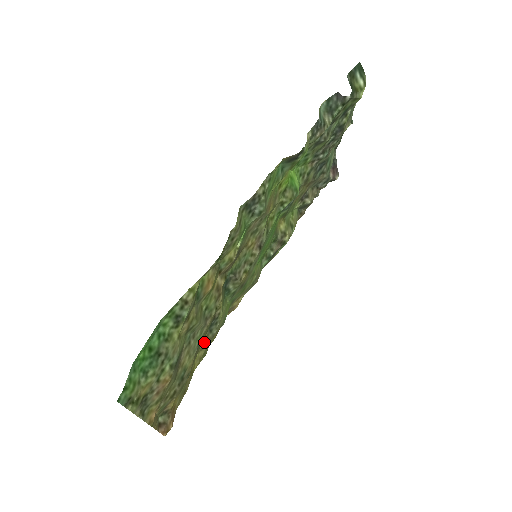
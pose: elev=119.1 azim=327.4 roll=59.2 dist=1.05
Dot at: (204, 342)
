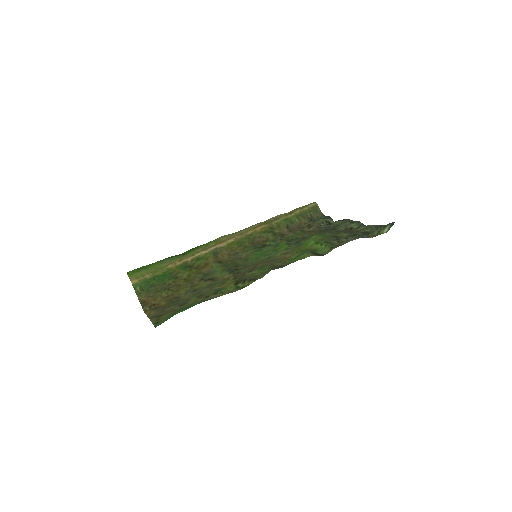
Dot at: (196, 283)
